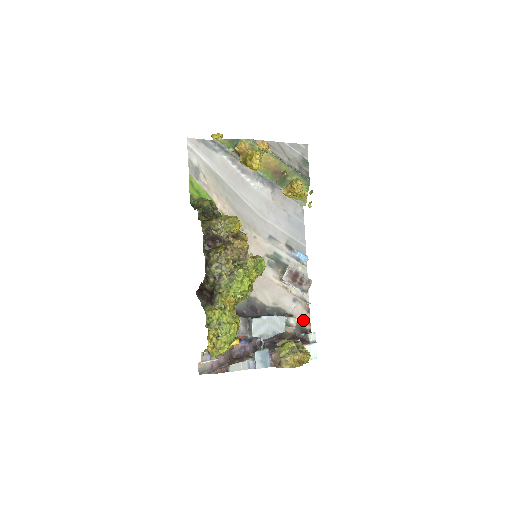
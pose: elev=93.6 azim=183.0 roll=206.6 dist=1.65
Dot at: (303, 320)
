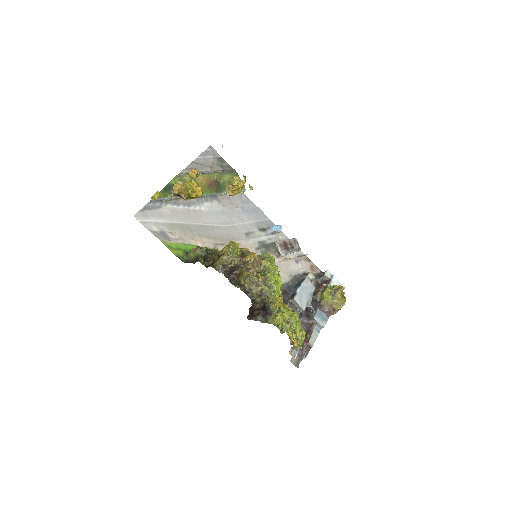
Dot at: (312, 269)
